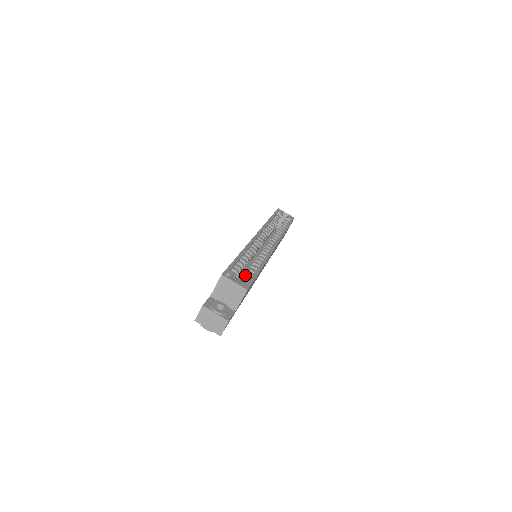
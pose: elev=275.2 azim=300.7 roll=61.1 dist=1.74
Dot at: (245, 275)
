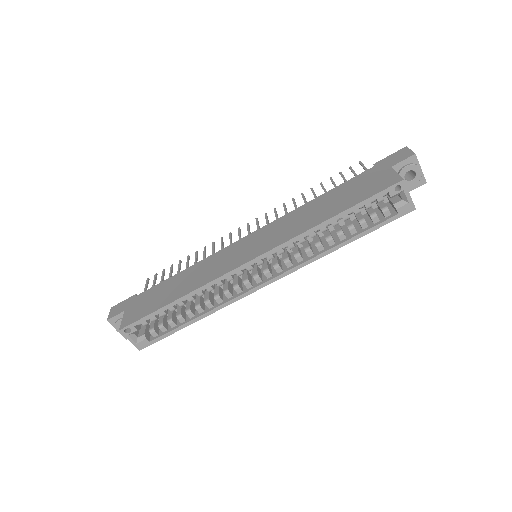
Dot at: (161, 326)
